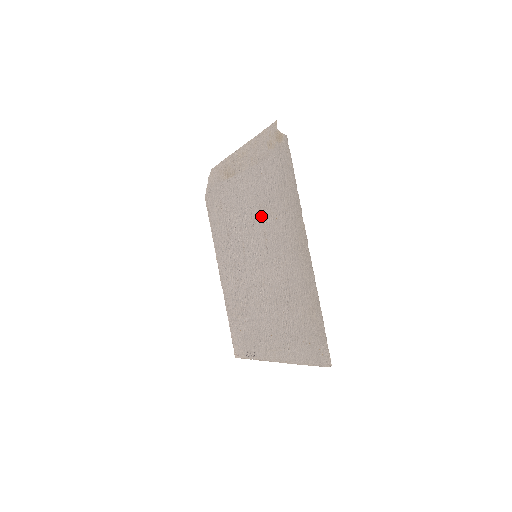
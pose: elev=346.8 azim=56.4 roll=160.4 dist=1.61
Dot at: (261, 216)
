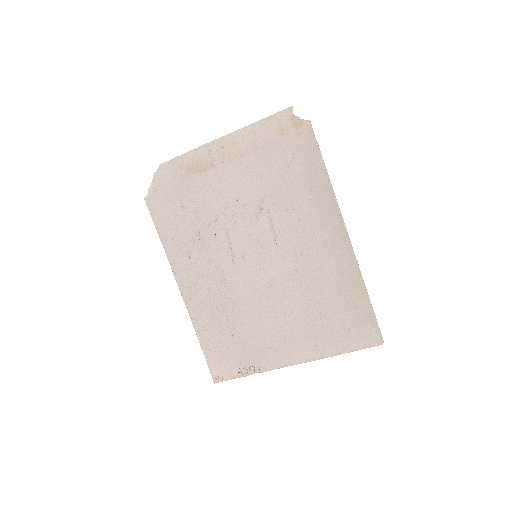
Dot at: (265, 210)
